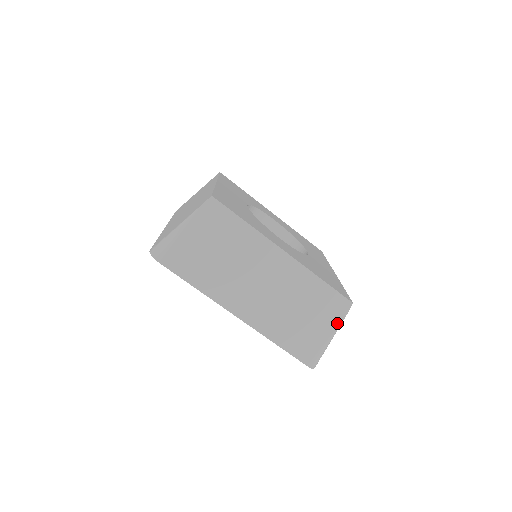
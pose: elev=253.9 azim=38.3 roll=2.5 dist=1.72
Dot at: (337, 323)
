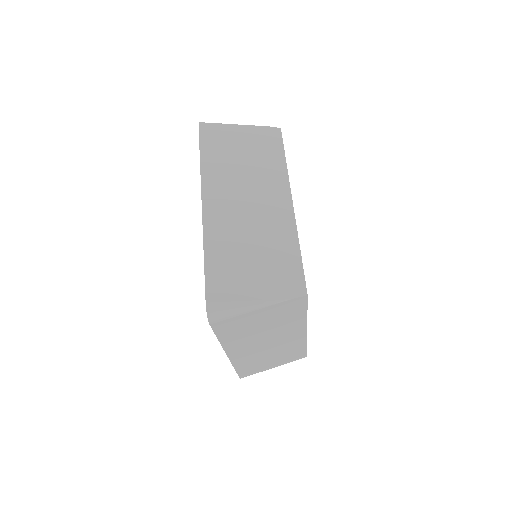
Dot at: (275, 296)
